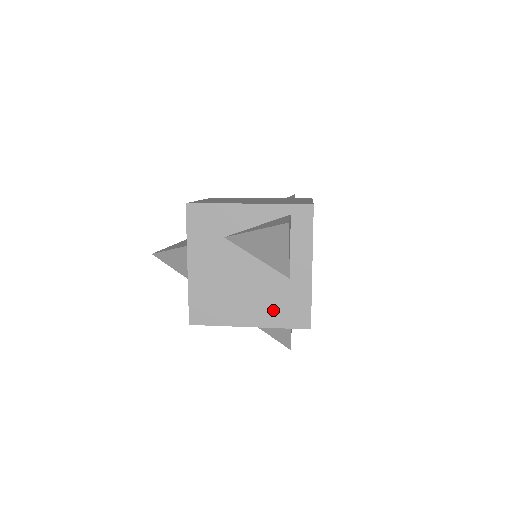
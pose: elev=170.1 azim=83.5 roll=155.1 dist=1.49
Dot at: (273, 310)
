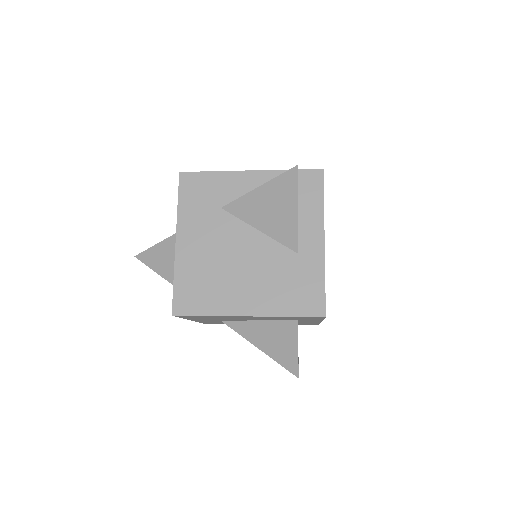
Dot at: (278, 293)
